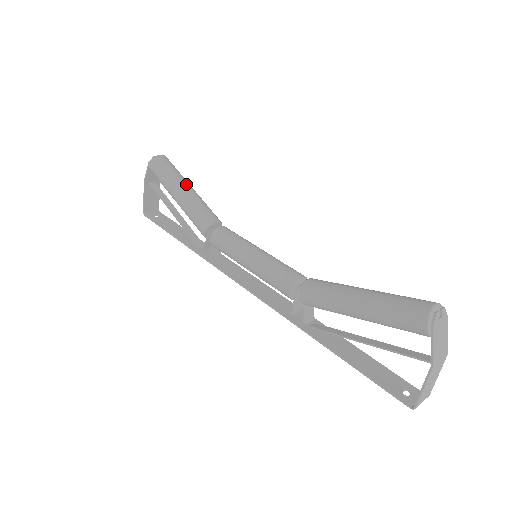
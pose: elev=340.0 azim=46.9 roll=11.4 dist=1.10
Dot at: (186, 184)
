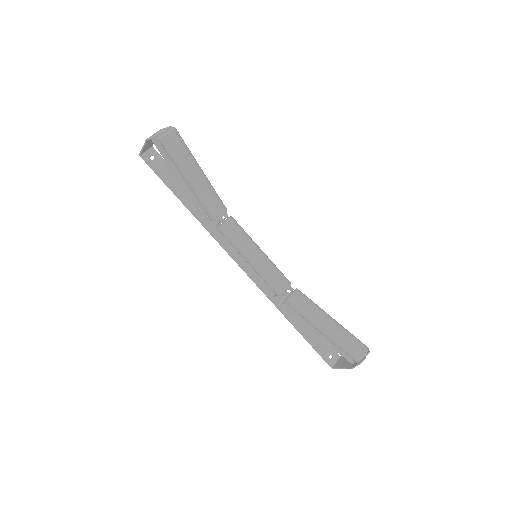
Dot at: (198, 172)
